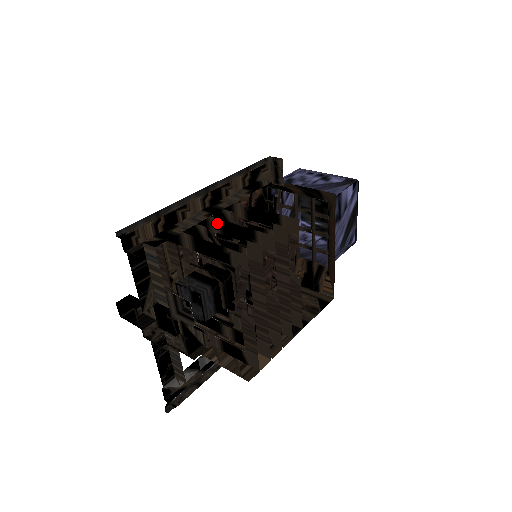
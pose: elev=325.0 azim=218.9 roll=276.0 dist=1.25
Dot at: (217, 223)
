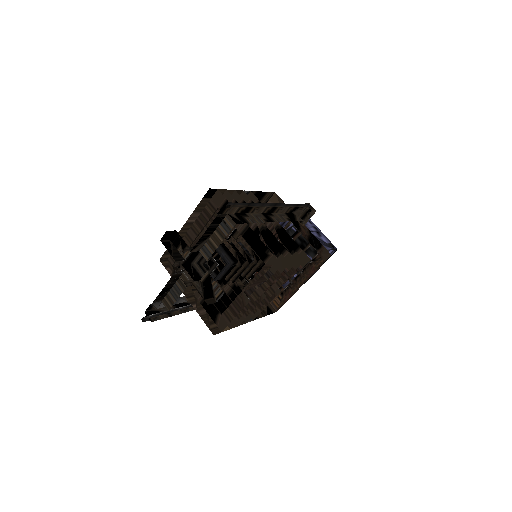
Dot at: (261, 225)
